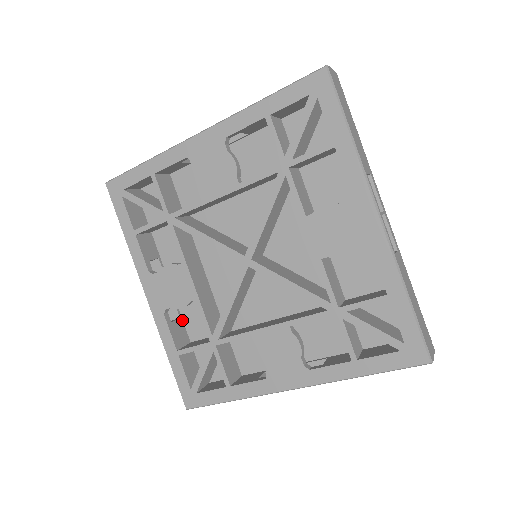
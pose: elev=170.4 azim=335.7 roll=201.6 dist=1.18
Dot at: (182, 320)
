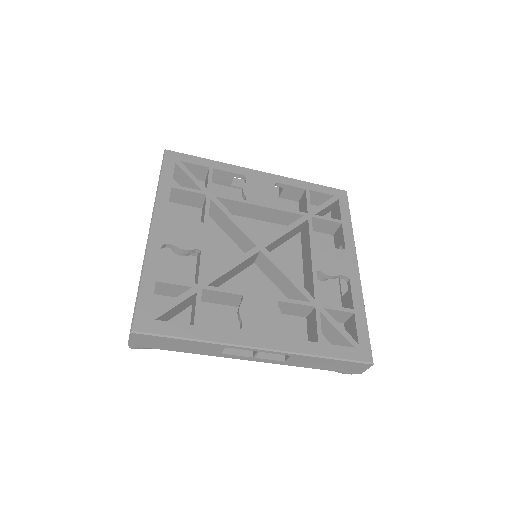
Dot at: occluded
